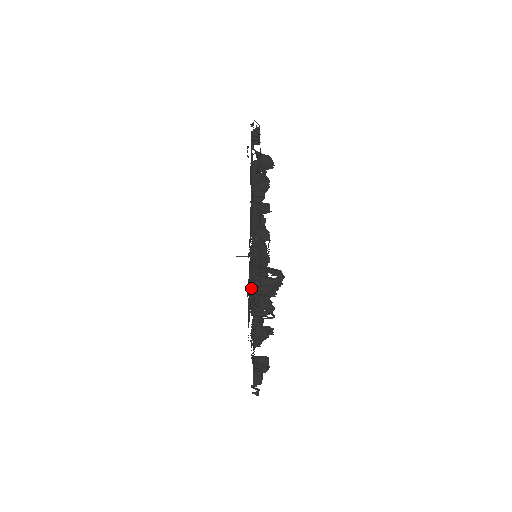
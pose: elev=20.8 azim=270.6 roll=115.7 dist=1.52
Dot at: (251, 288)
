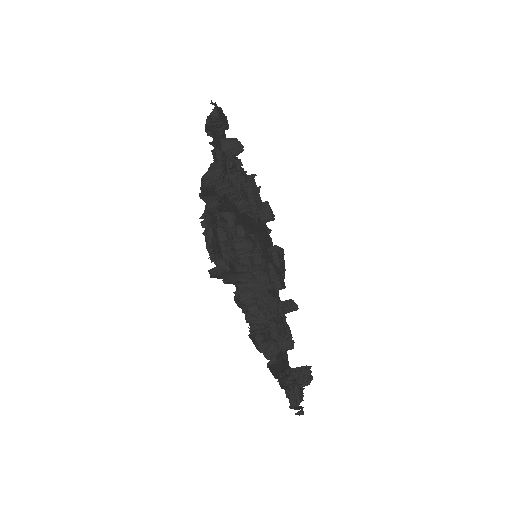
Dot at: occluded
